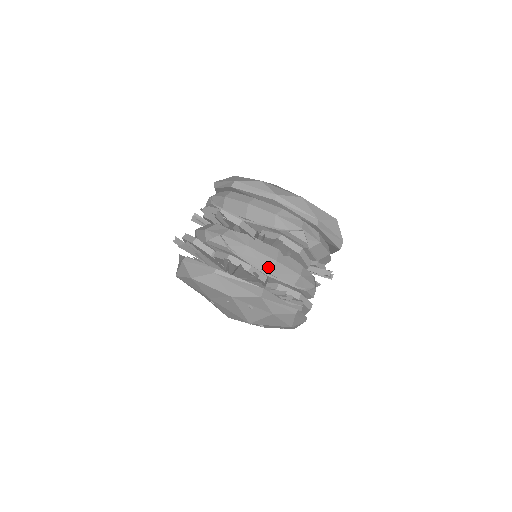
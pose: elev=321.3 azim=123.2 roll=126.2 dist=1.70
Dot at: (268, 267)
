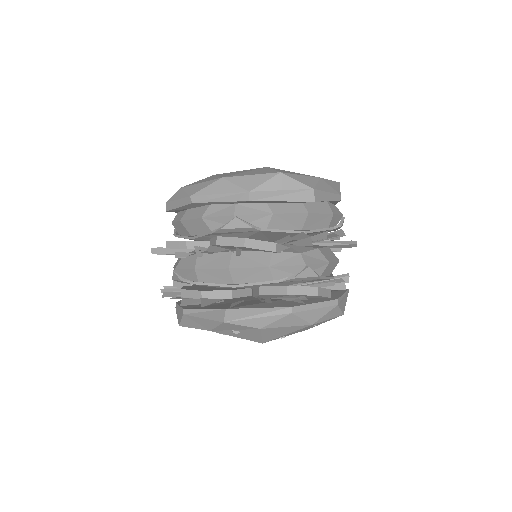
Dot at: (228, 279)
